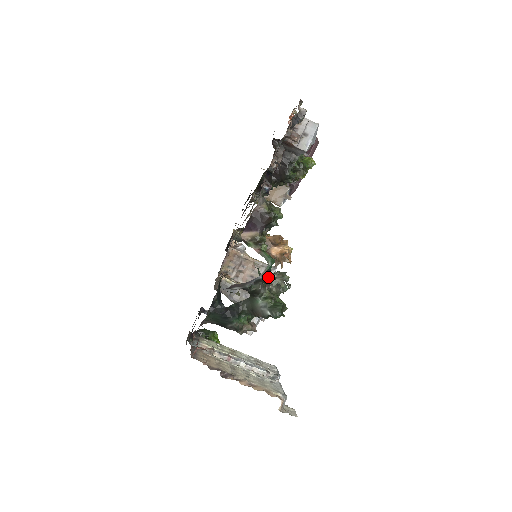
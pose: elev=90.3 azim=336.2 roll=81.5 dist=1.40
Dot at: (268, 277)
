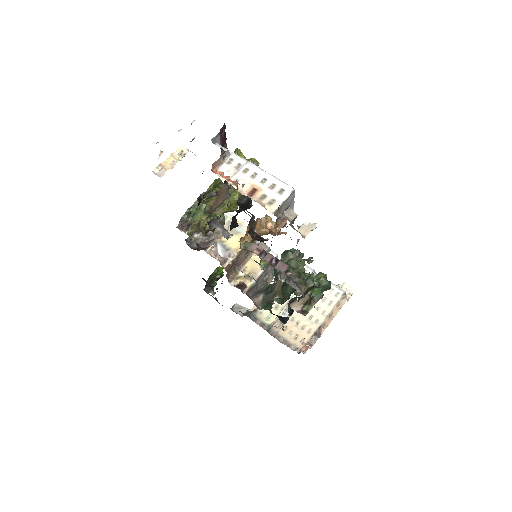
Dot at: occluded
